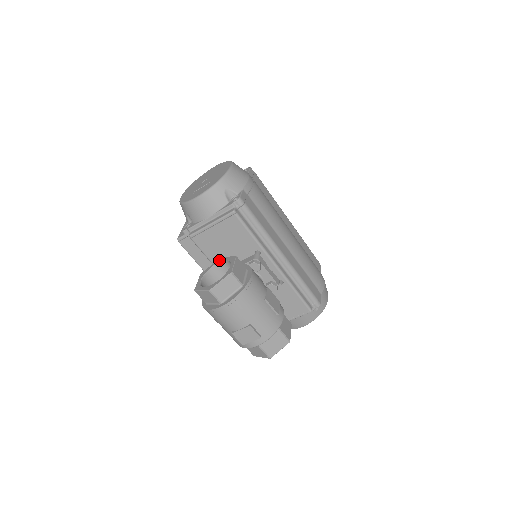
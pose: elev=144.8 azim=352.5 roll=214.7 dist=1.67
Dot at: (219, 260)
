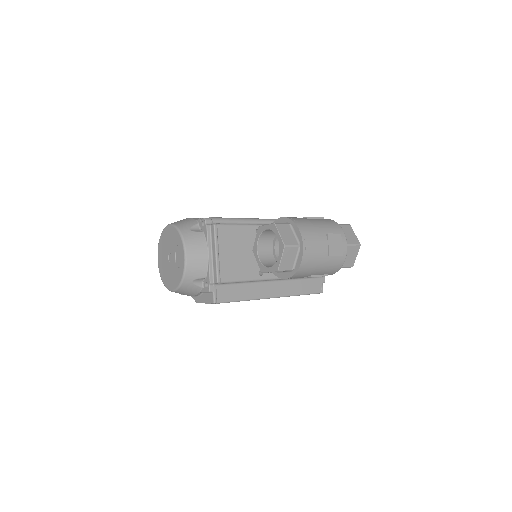
Dot at: (255, 250)
